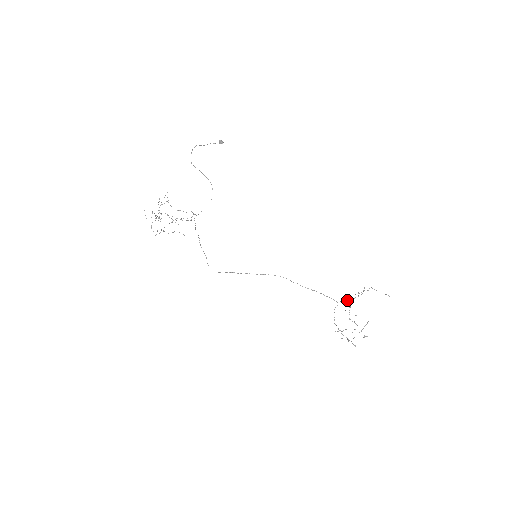
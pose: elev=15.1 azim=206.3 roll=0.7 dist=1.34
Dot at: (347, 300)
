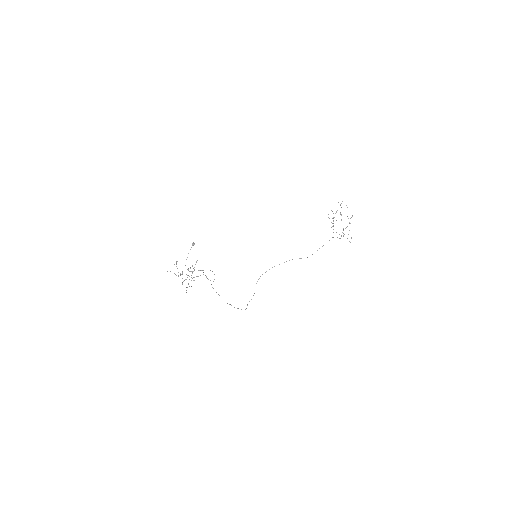
Dot at: (333, 229)
